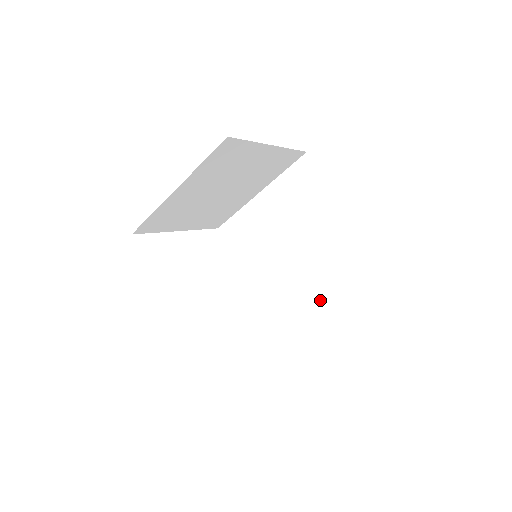
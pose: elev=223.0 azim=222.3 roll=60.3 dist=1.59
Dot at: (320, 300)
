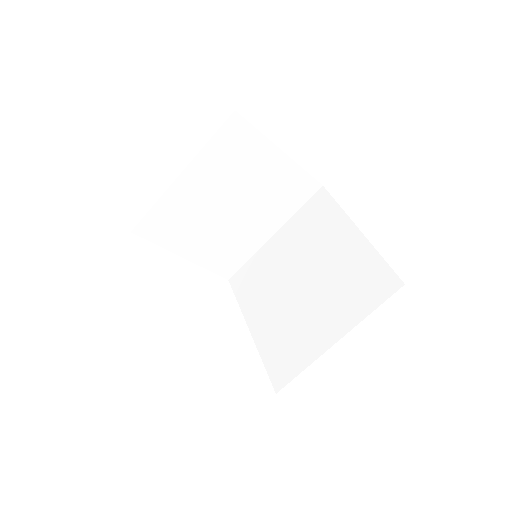
Dot at: (331, 330)
